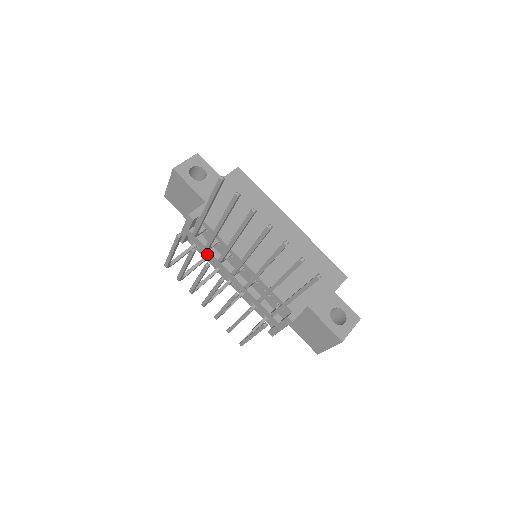
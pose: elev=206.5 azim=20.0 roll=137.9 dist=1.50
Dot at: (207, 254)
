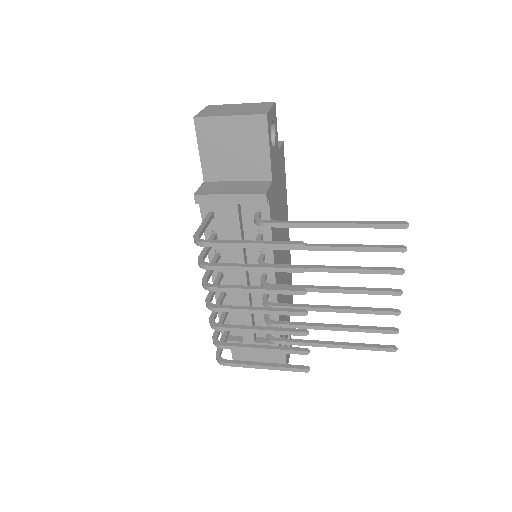
Dot at: occluded
